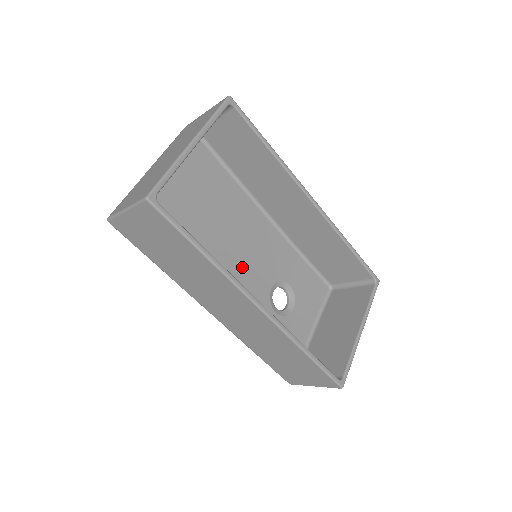
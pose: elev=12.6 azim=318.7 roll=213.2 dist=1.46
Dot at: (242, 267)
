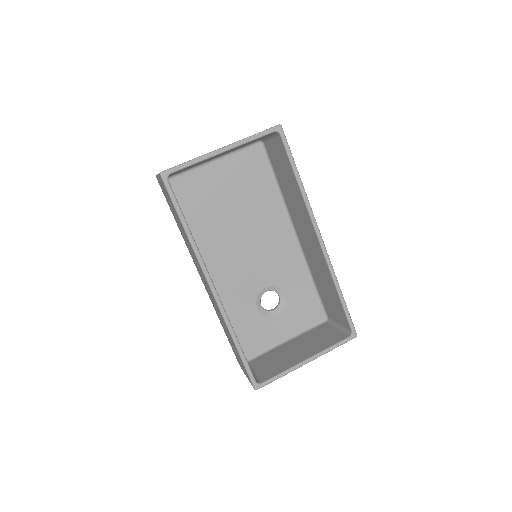
Dot at: (245, 259)
